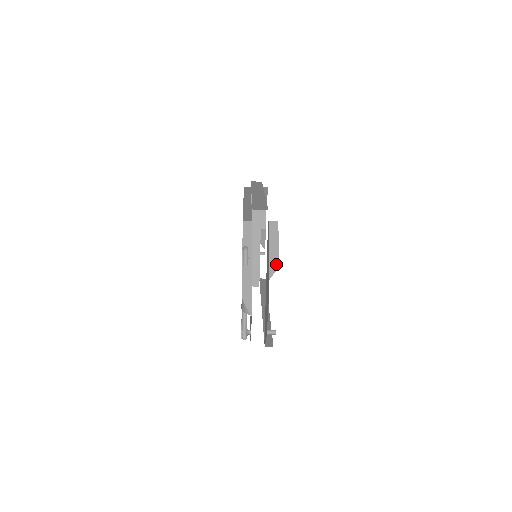
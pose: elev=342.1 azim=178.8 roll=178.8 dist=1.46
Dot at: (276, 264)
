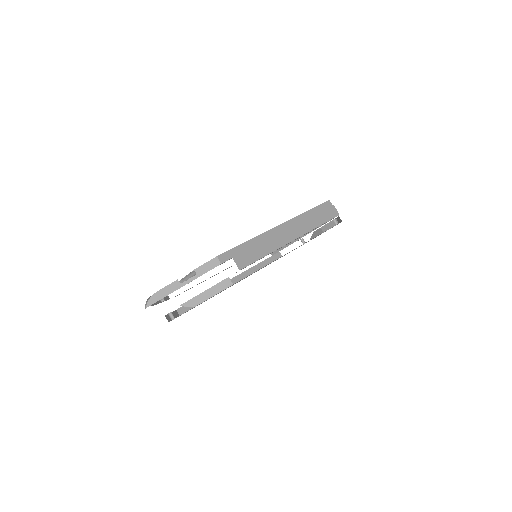
Dot at: (194, 304)
